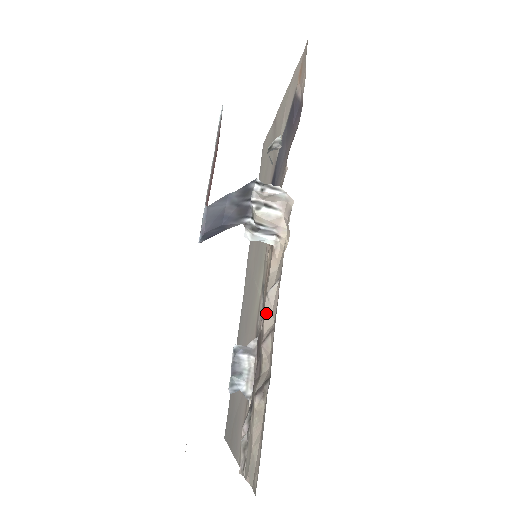
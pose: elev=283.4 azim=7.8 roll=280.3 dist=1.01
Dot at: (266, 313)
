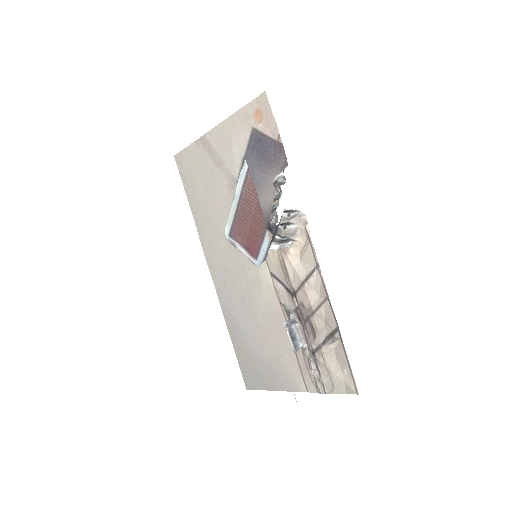
Dot at: (308, 293)
